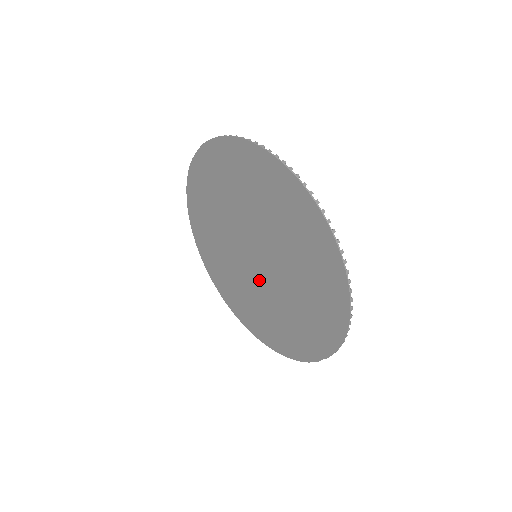
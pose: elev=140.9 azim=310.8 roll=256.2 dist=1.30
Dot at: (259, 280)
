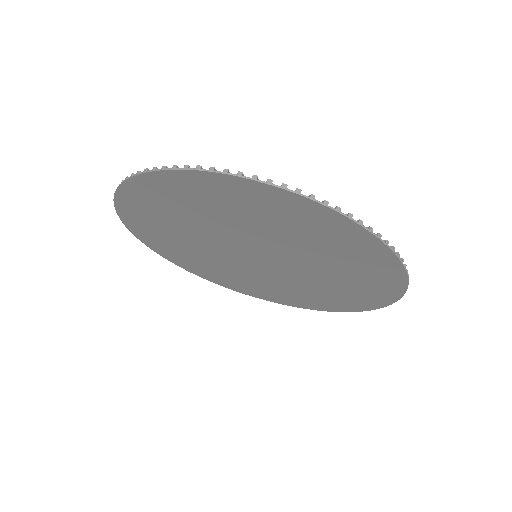
Dot at: (235, 260)
